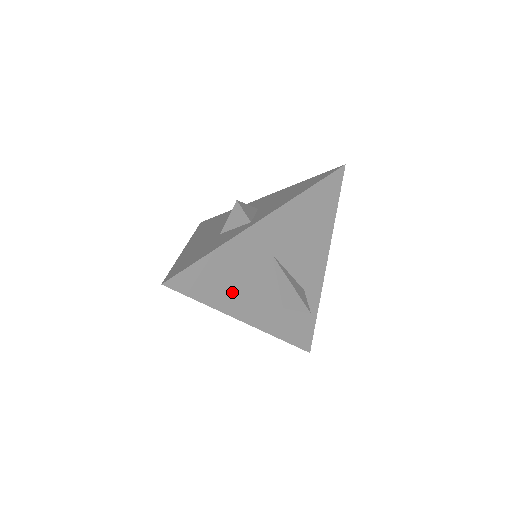
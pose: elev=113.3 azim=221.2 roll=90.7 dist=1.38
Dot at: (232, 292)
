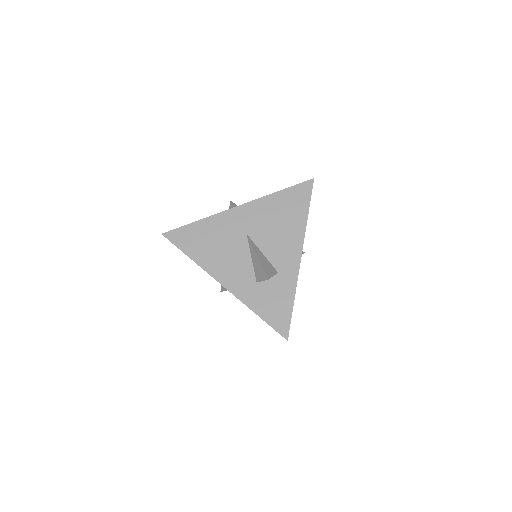
Dot at: (211, 254)
